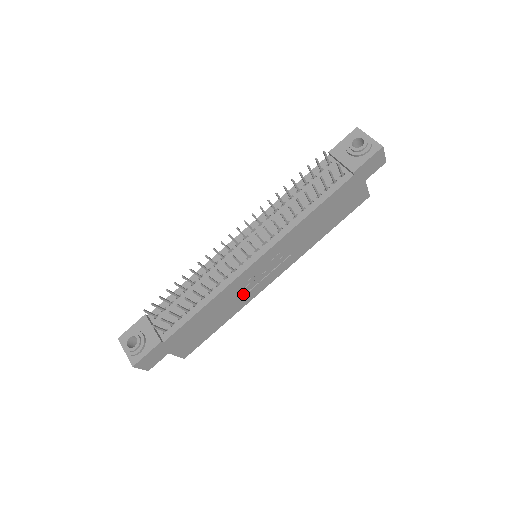
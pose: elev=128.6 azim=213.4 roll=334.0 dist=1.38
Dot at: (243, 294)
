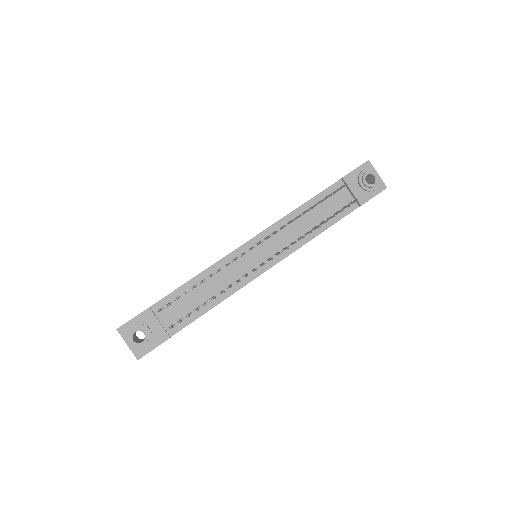
Dot at: occluded
